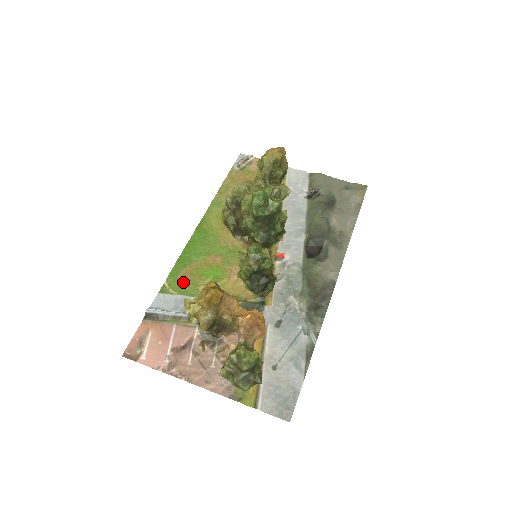
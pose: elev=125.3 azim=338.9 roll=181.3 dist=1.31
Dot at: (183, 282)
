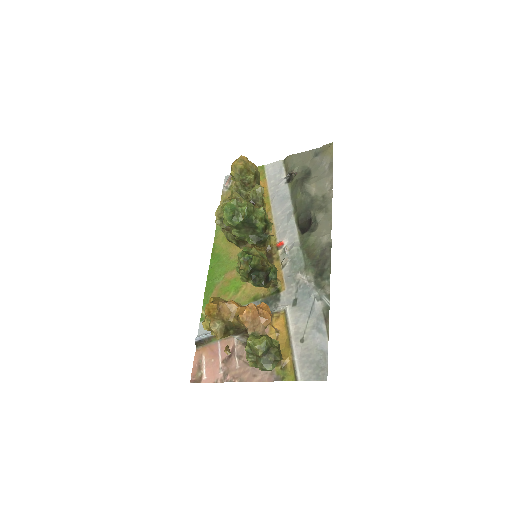
Dot at: occluded
